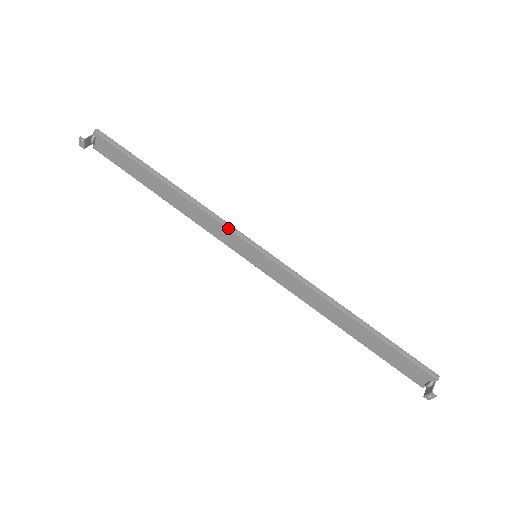
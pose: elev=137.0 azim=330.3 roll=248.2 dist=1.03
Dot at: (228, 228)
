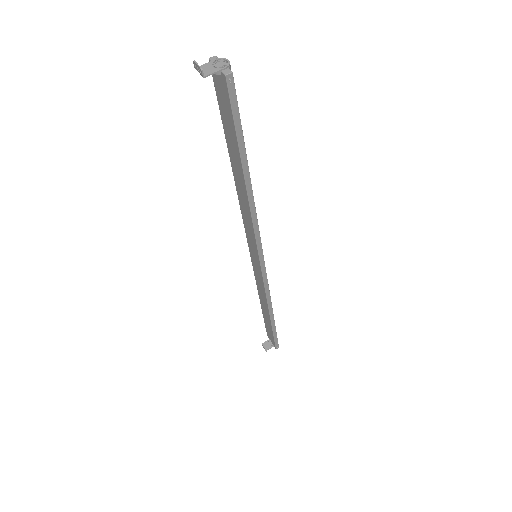
Dot at: (256, 242)
